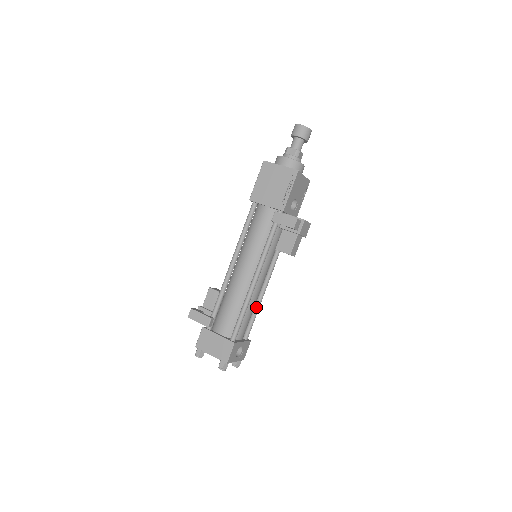
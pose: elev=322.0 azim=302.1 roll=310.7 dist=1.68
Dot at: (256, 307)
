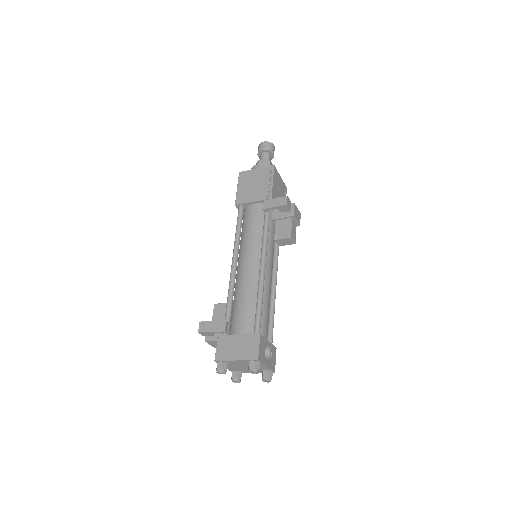
Dot at: (271, 308)
